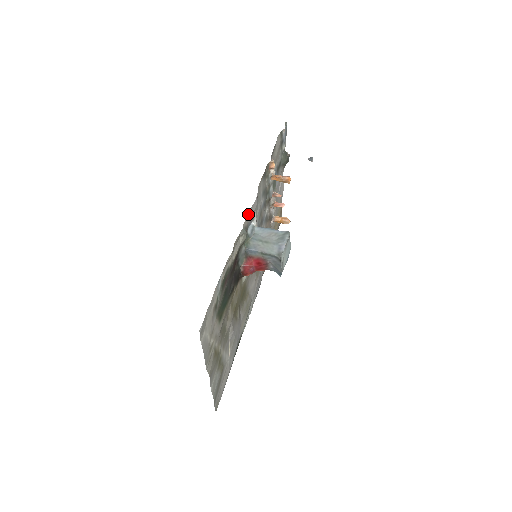
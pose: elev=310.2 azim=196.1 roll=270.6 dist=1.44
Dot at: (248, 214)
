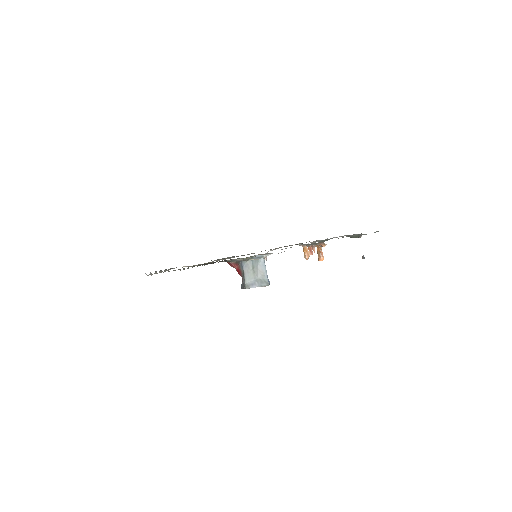
Dot at: occluded
